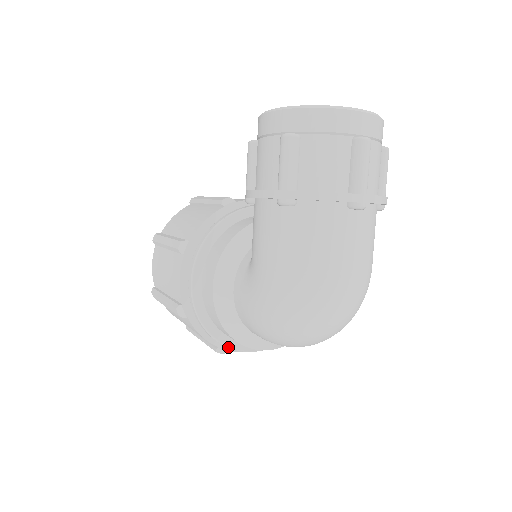
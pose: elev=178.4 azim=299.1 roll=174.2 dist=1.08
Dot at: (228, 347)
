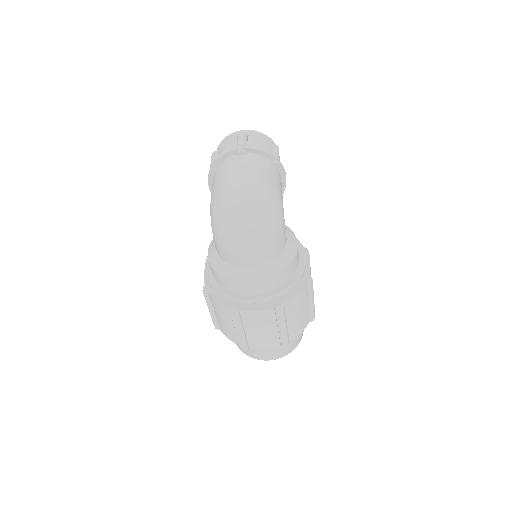
Dot at: (230, 297)
